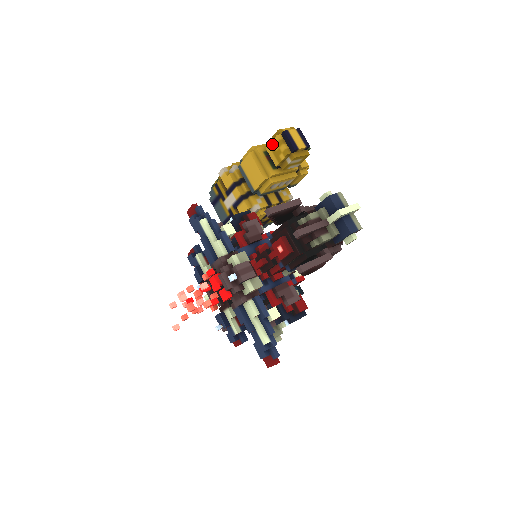
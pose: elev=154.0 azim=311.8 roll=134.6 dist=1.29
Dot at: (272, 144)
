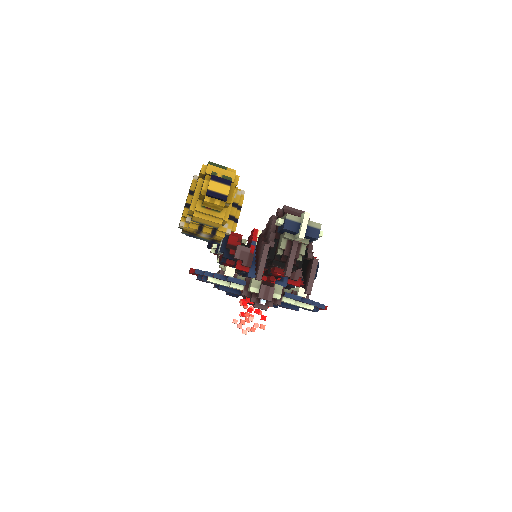
Dot at: (205, 204)
